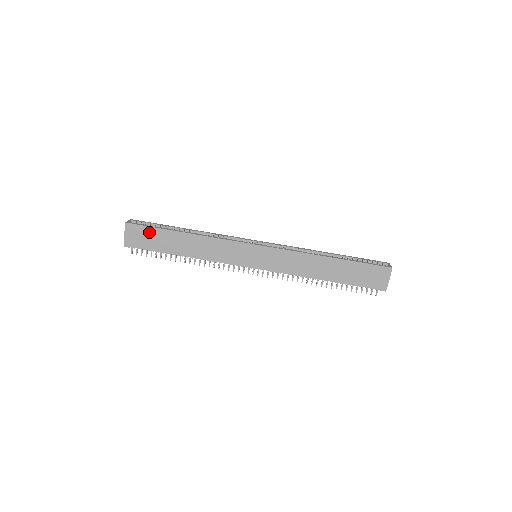
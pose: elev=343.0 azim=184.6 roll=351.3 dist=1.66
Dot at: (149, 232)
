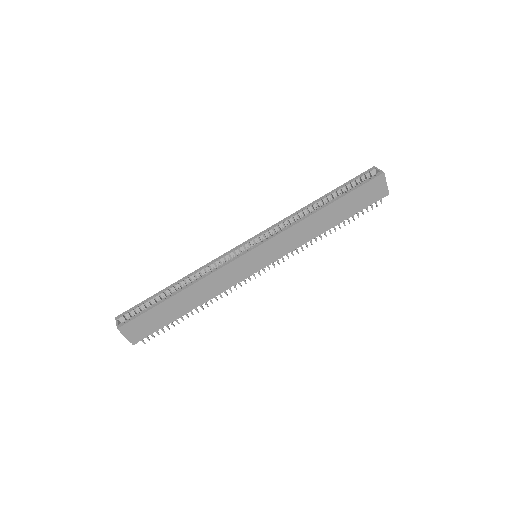
Dot at: (146, 318)
